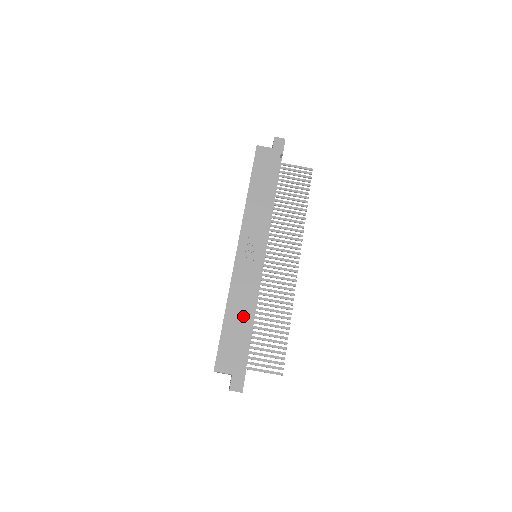
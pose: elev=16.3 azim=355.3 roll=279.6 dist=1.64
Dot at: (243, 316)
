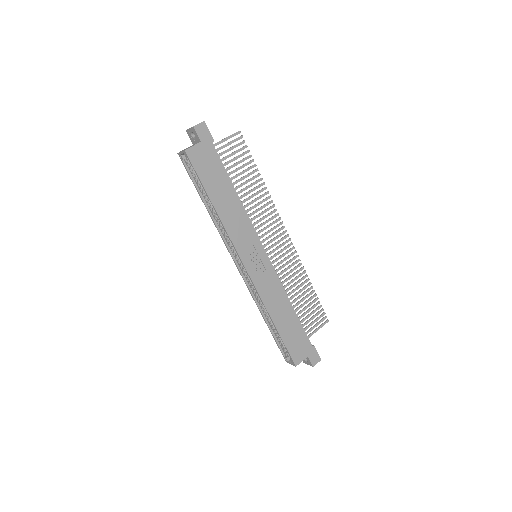
Dot at: (287, 313)
